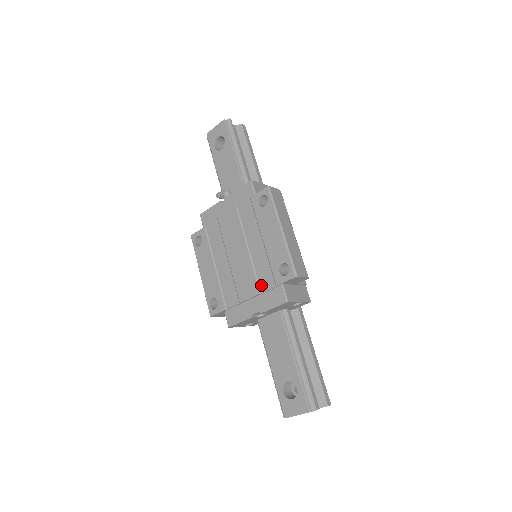
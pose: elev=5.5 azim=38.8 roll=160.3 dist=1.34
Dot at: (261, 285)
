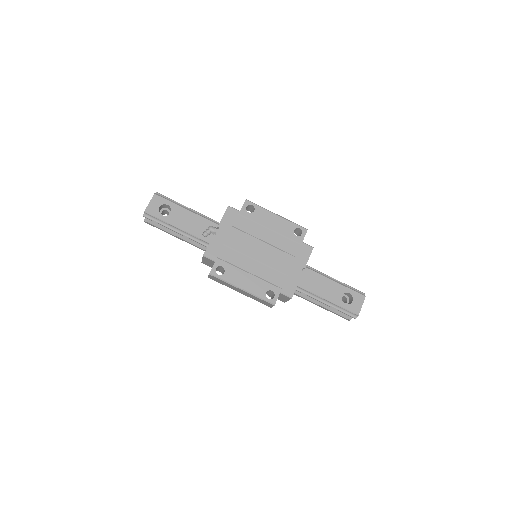
Dot at: (292, 253)
